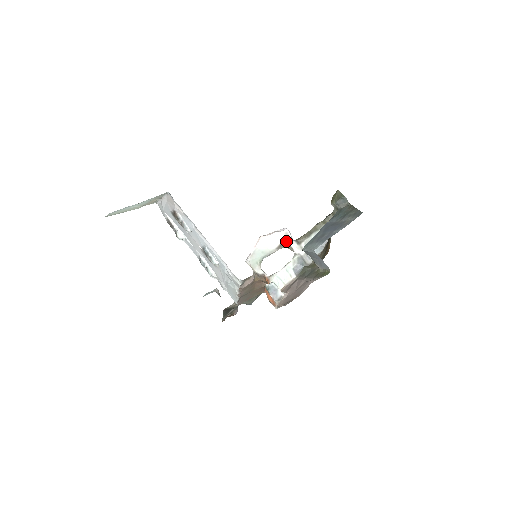
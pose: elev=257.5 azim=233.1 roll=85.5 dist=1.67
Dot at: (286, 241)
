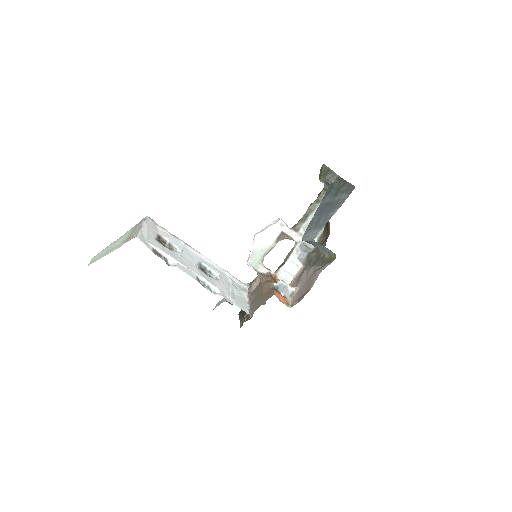
Dot at: (283, 232)
